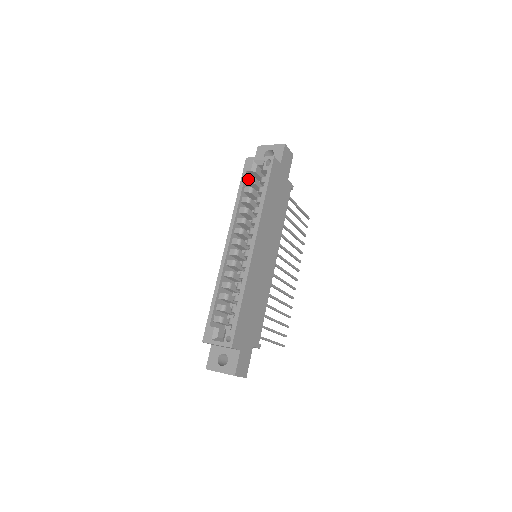
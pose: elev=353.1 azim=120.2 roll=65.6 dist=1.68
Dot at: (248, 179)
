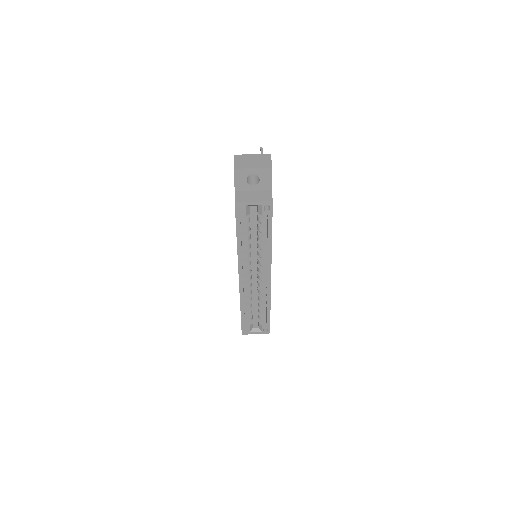
Dot at: (243, 220)
